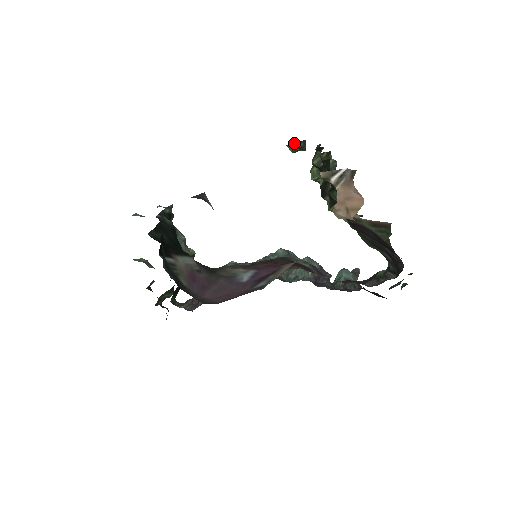
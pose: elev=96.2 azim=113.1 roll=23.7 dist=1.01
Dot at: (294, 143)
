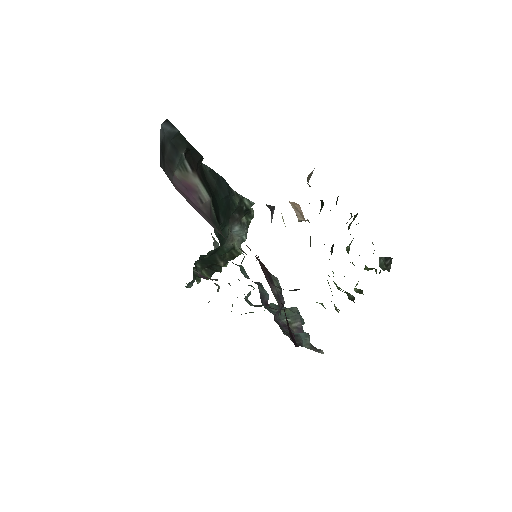
Dot at: (384, 257)
